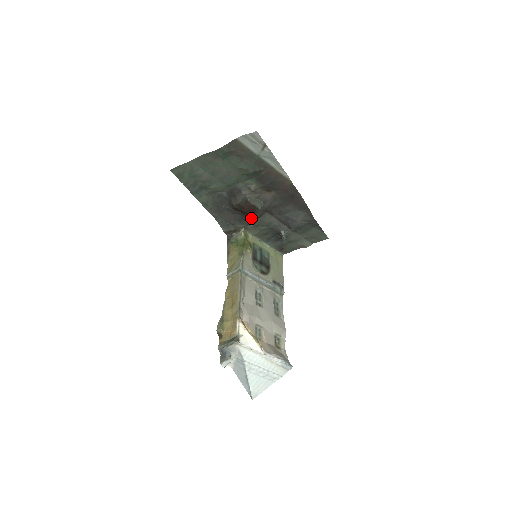
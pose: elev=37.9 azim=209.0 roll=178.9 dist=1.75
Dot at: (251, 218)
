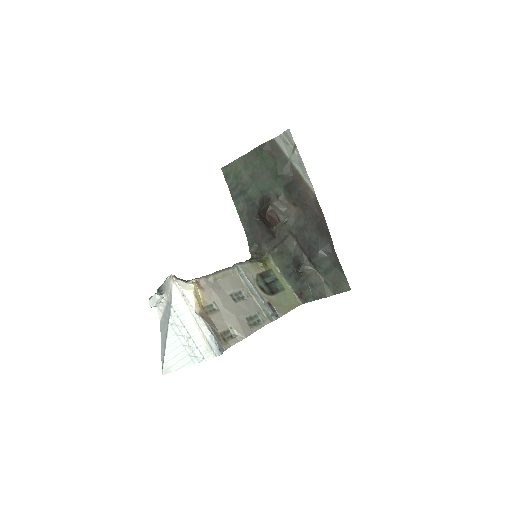
Dot at: (276, 240)
